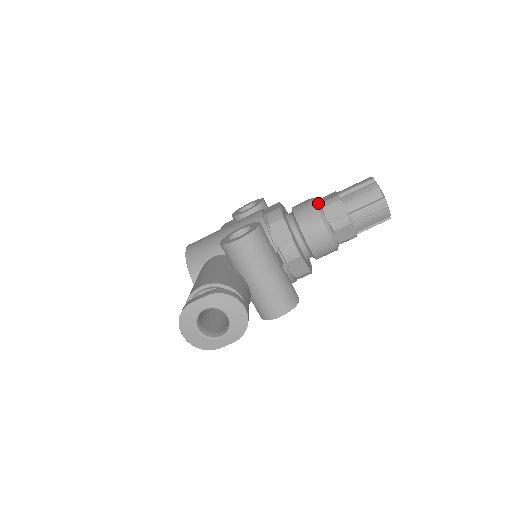
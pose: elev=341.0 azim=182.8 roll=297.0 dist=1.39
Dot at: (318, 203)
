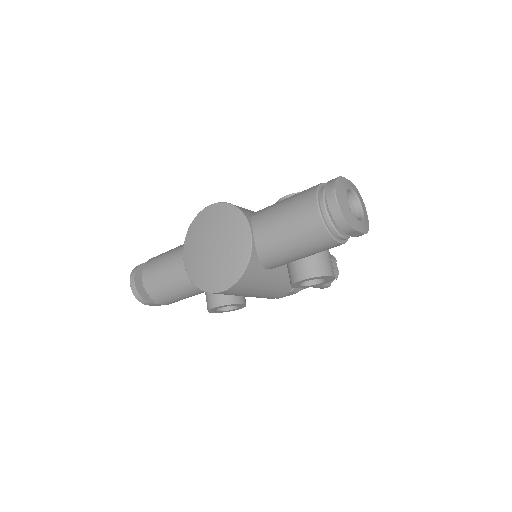
Dot at: occluded
